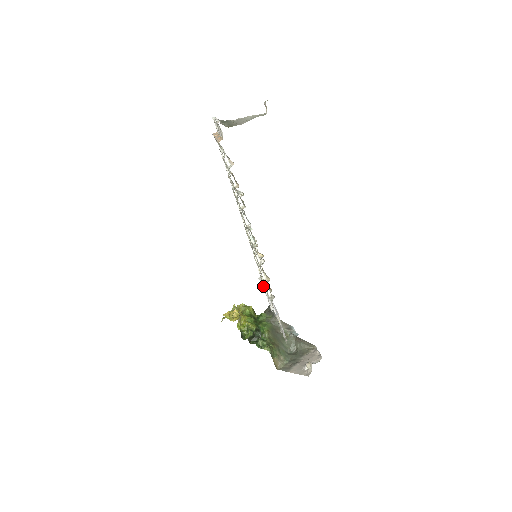
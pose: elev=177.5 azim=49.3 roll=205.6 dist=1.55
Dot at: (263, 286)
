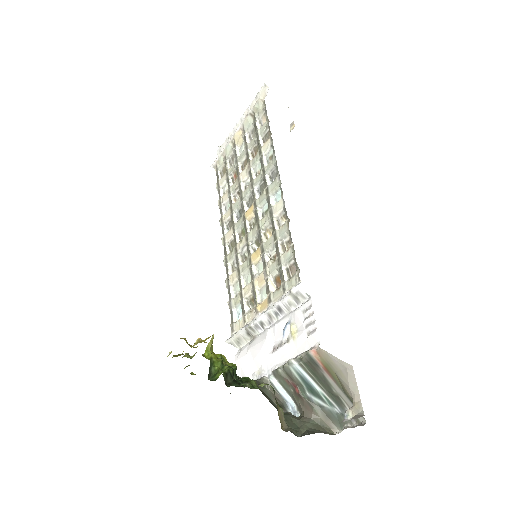
Dot at: (247, 323)
